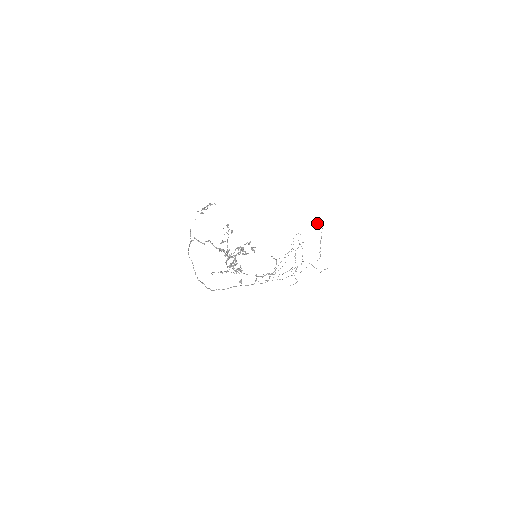
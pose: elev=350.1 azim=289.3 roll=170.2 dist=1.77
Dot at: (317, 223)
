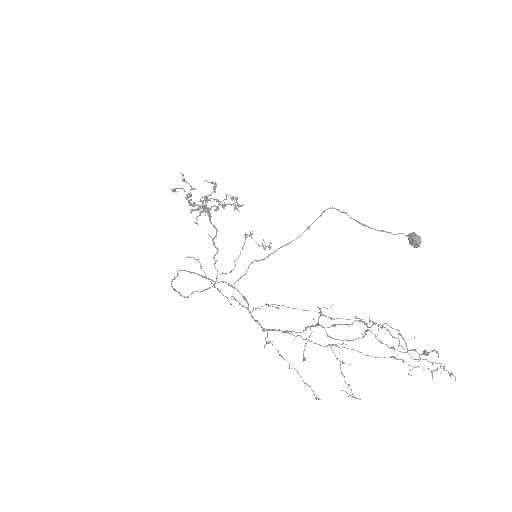
Dot at: (410, 243)
